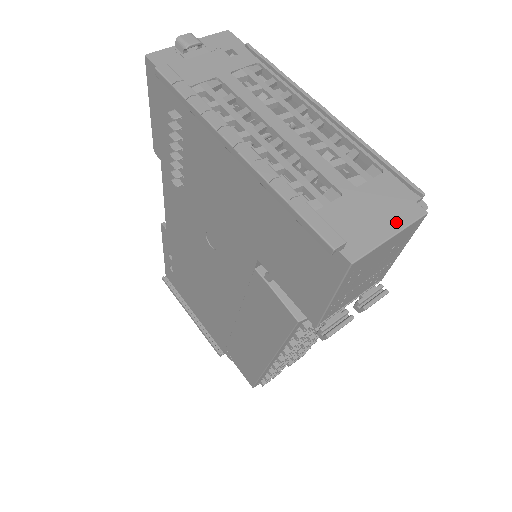
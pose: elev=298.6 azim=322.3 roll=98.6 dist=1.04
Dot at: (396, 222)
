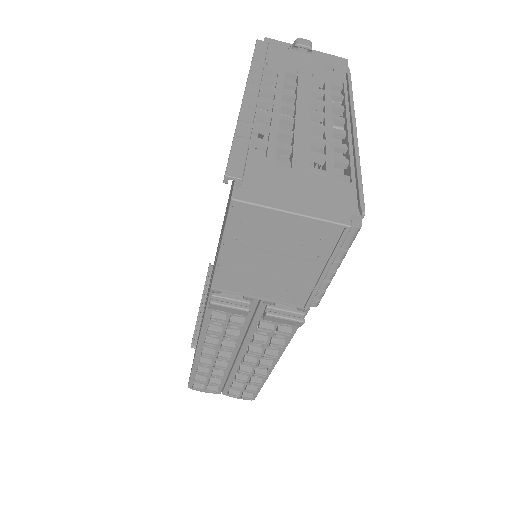
Dot at: (311, 209)
